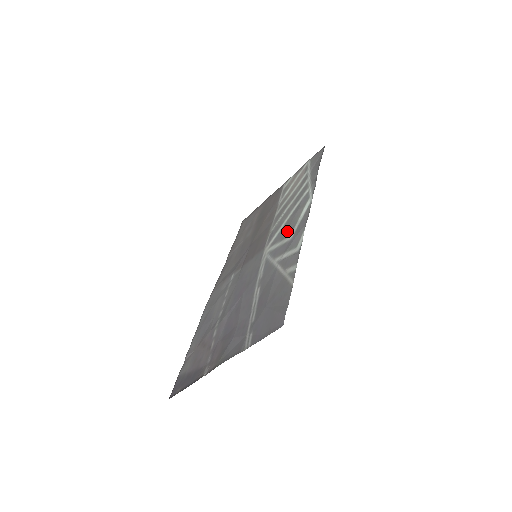
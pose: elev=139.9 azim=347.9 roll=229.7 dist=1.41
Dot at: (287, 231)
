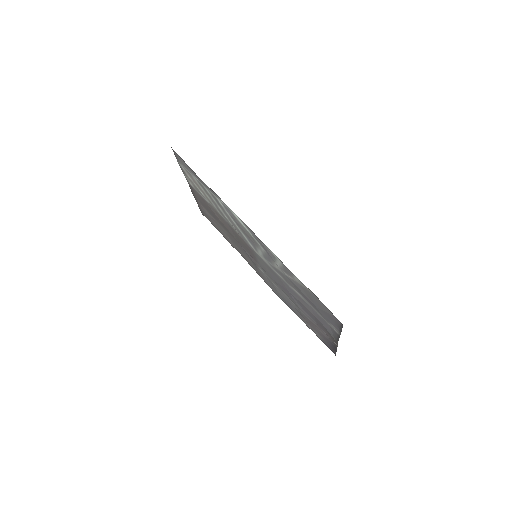
Dot at: (252, 241)
